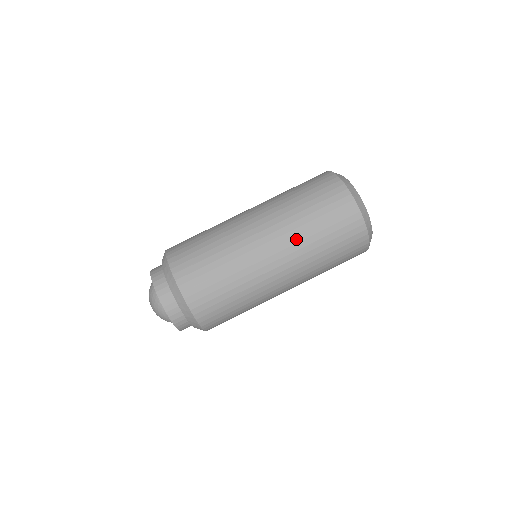
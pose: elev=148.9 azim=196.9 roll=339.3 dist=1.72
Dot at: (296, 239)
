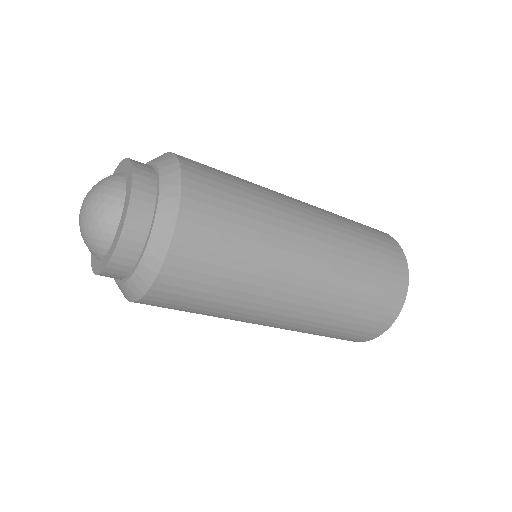
Dot at: (306, 327)
